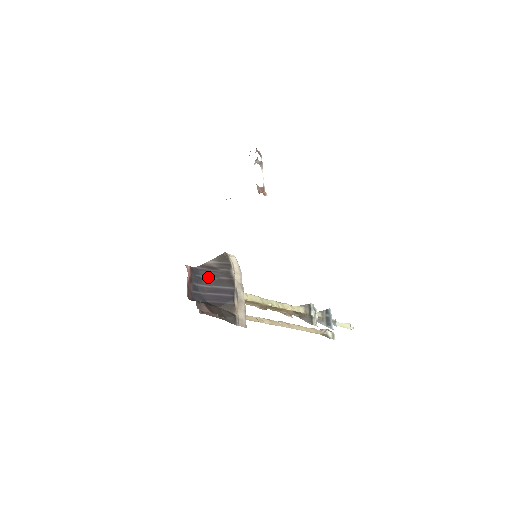
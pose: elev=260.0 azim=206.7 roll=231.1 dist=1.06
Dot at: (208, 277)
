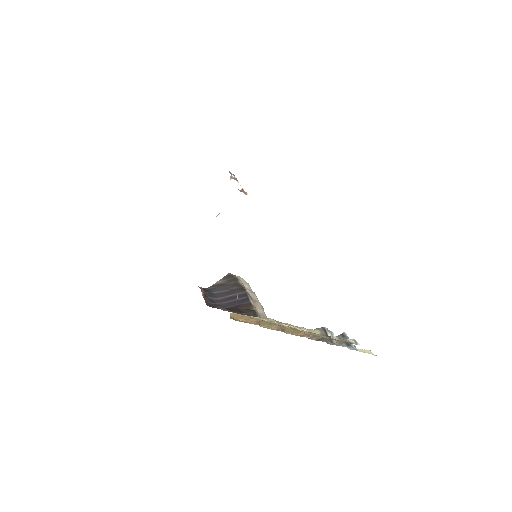
Dot at: (220, 291)
